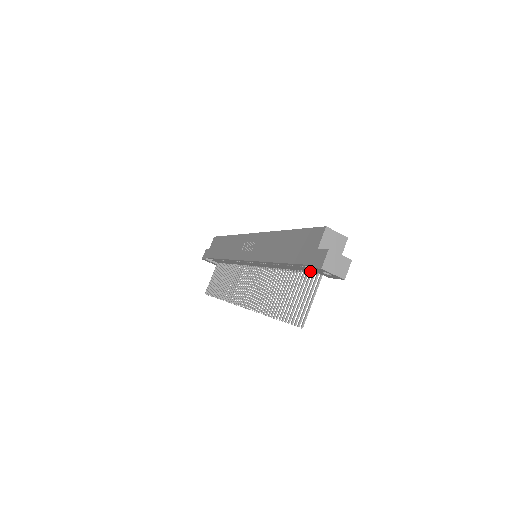
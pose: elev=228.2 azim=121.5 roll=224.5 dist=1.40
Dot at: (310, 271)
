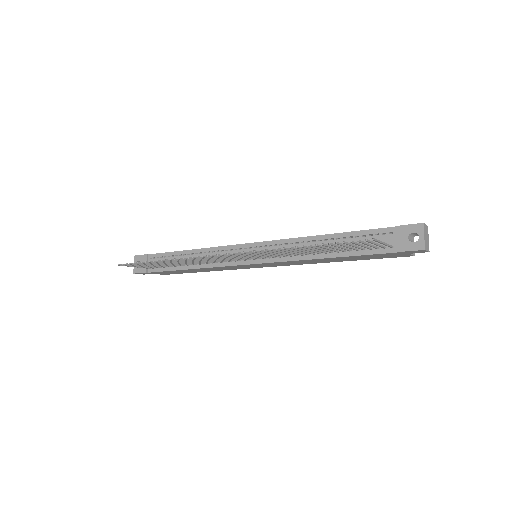
Dot at: (370, 247)
